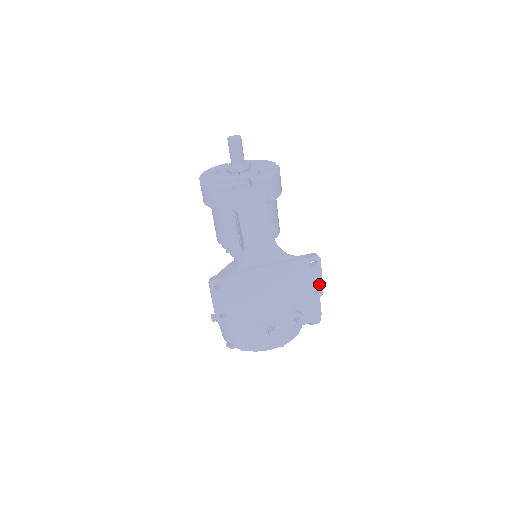
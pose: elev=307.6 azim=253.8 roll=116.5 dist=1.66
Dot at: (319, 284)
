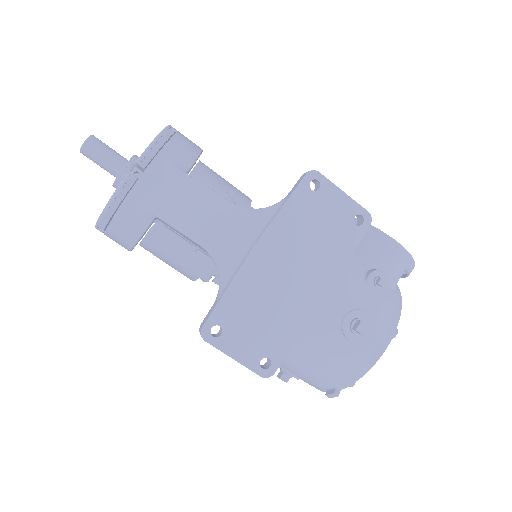
Dot at: (351, 206)
